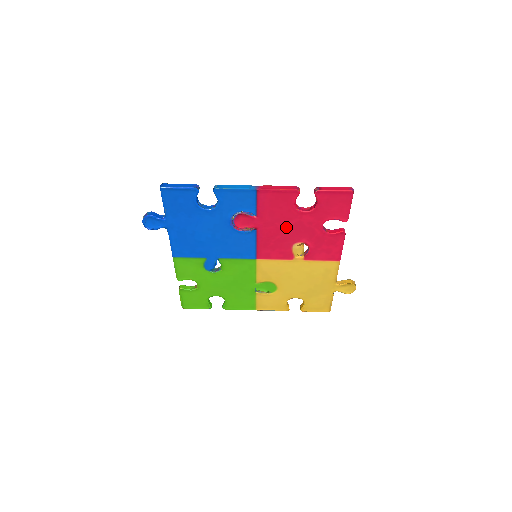
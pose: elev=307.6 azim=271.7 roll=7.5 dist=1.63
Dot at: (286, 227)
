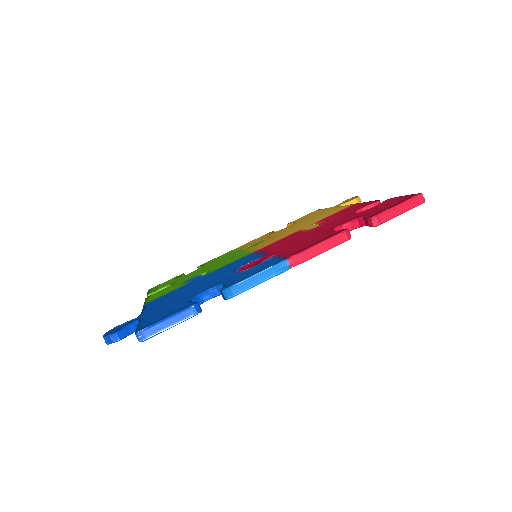
Dot at: occluded
